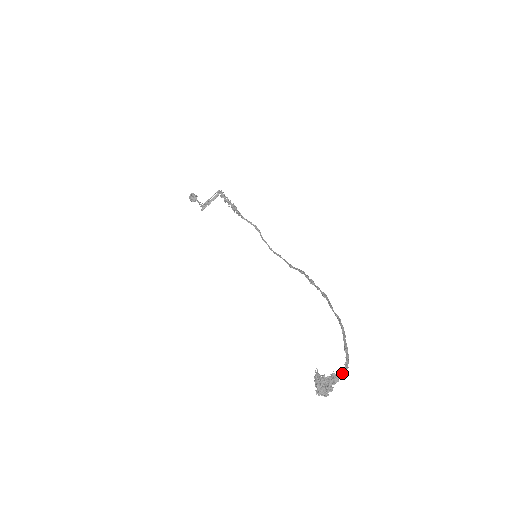
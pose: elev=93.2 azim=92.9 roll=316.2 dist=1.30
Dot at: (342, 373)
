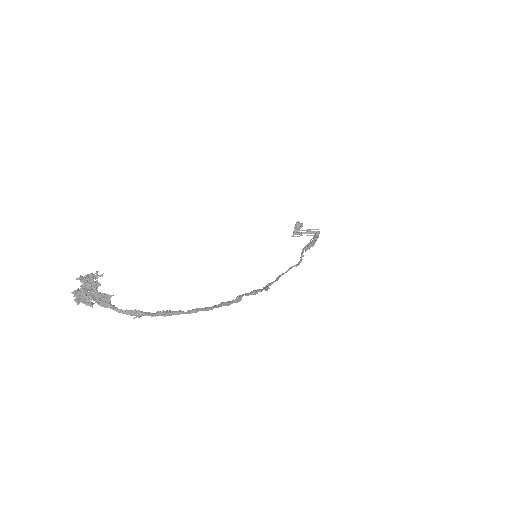
Dot at: occluded
